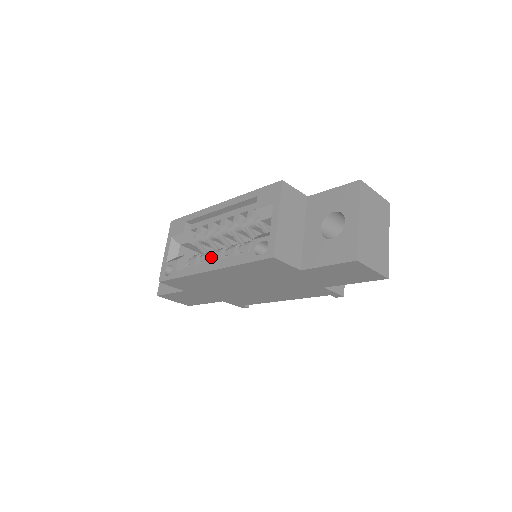
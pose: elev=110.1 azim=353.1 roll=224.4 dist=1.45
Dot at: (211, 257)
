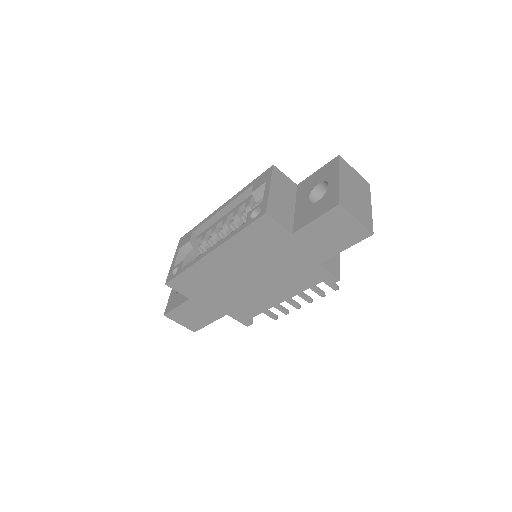
Dot at: occluded
